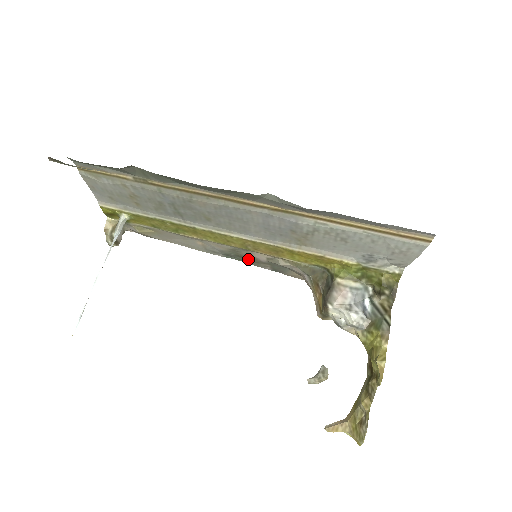
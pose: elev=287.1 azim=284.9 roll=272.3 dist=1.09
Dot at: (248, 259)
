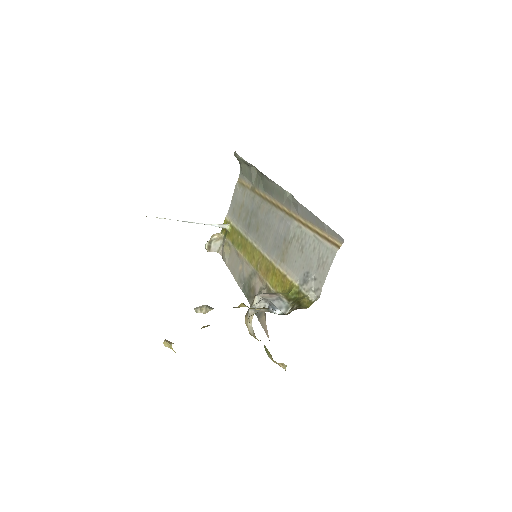
Dot at: (251, 293)
